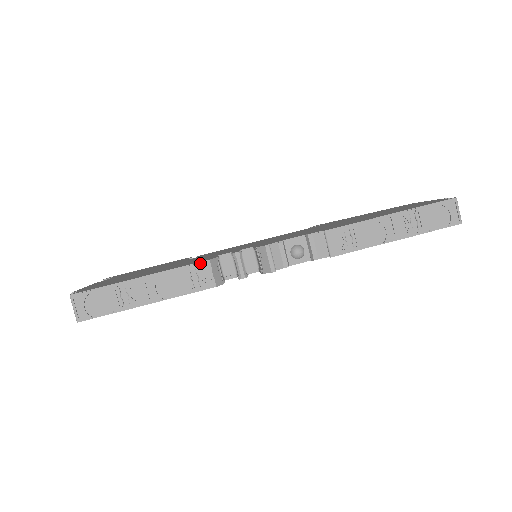
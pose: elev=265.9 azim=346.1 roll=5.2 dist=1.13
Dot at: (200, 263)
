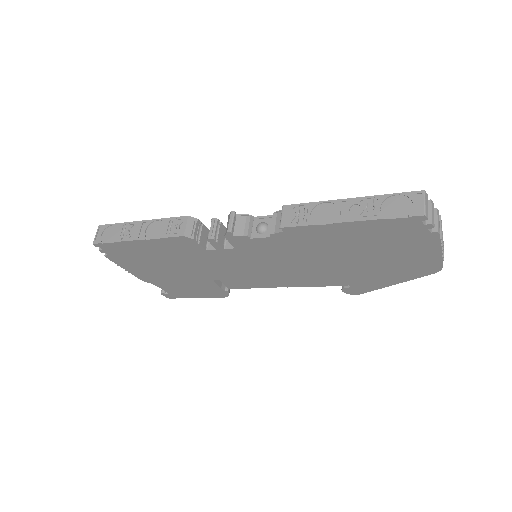
Dot at: (181, 217)
